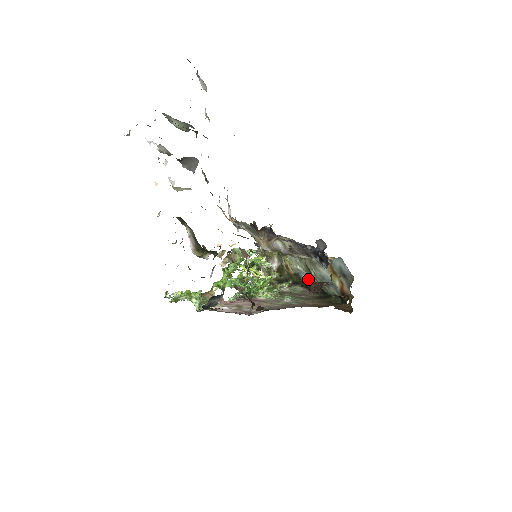
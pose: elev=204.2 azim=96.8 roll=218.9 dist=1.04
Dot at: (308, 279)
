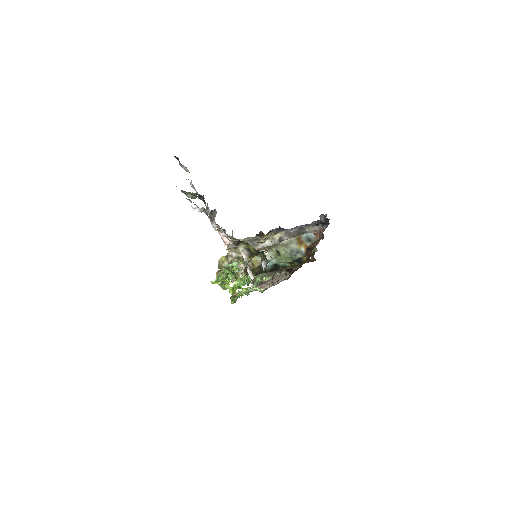
Dot at: (269, 264)
